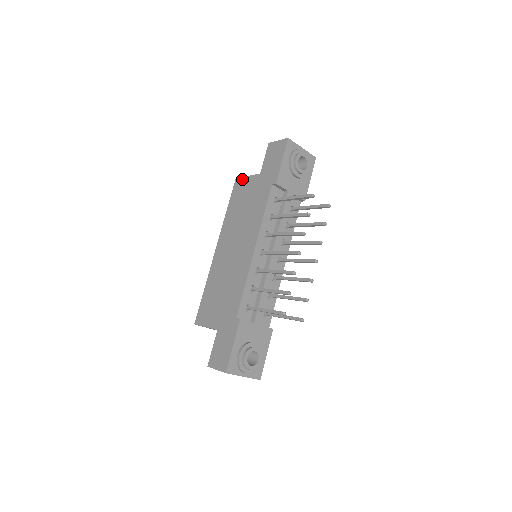
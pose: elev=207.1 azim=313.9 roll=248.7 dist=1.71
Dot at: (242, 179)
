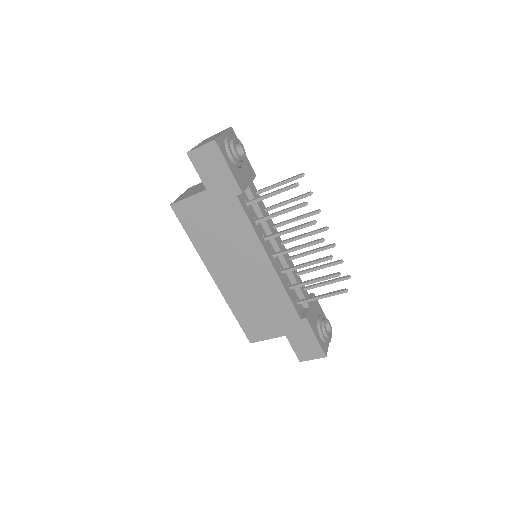
Dot at: (182, 203)
